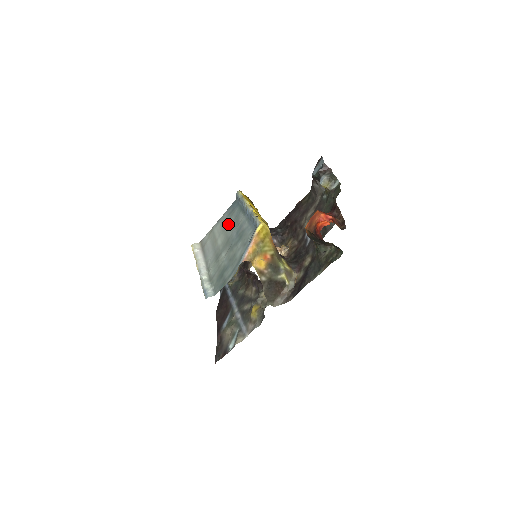
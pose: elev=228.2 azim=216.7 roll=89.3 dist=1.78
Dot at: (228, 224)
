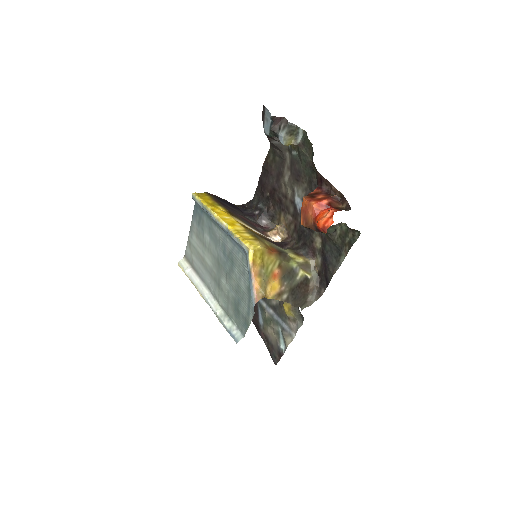
Dot at: (205, 238)
